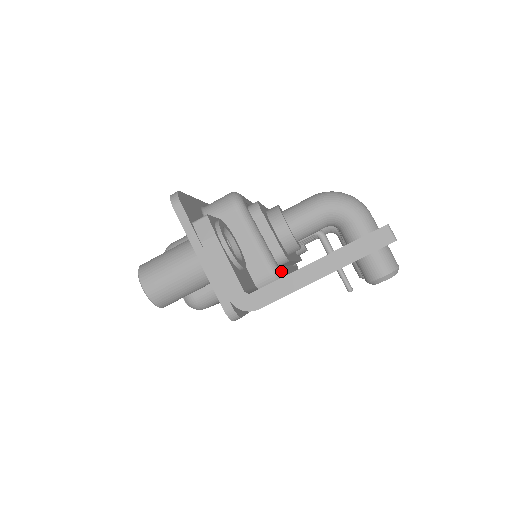
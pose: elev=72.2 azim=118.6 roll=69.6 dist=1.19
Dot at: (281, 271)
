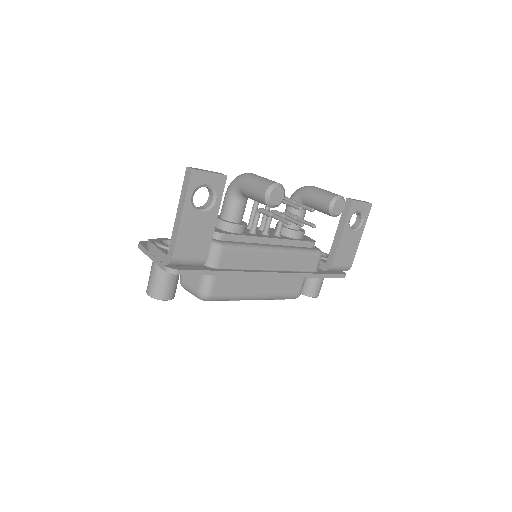
Dot at: (218, 241)
